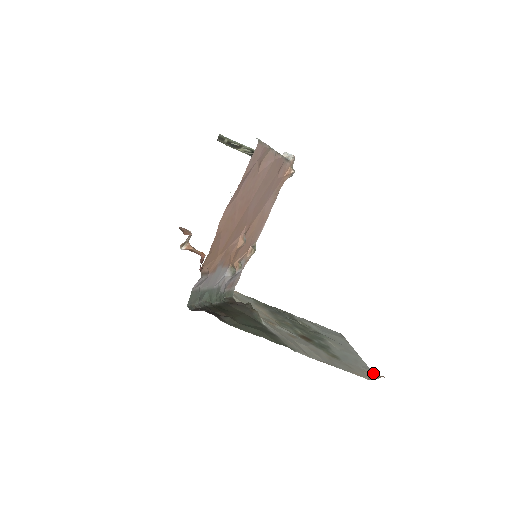
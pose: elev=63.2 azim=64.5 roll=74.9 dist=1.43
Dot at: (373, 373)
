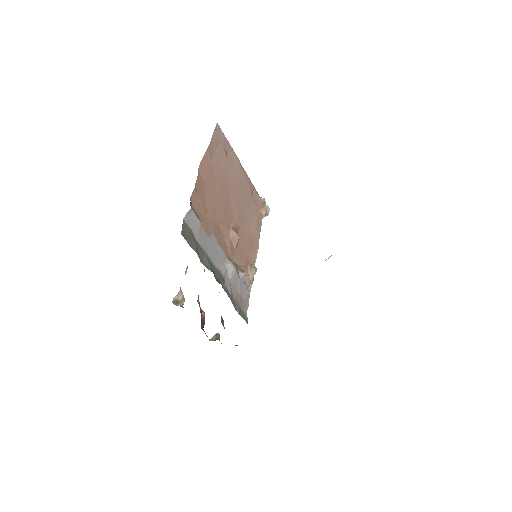
Dot at: occluded
